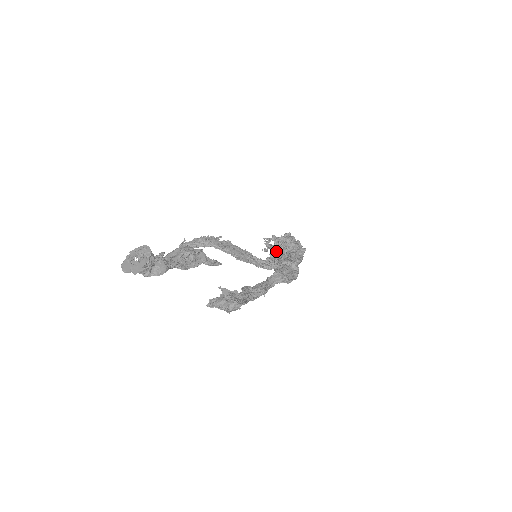
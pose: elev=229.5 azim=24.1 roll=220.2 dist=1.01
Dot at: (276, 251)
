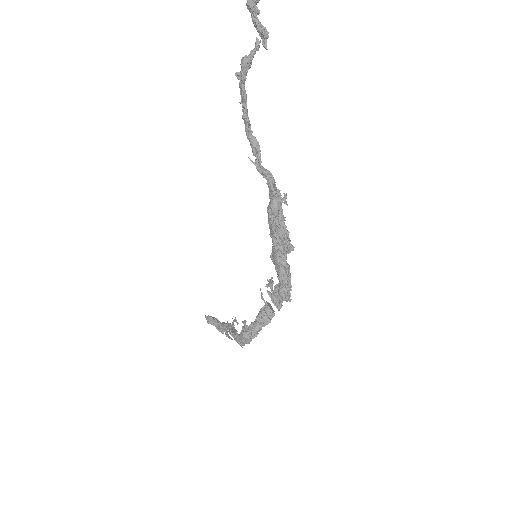
Dot at: occluded
